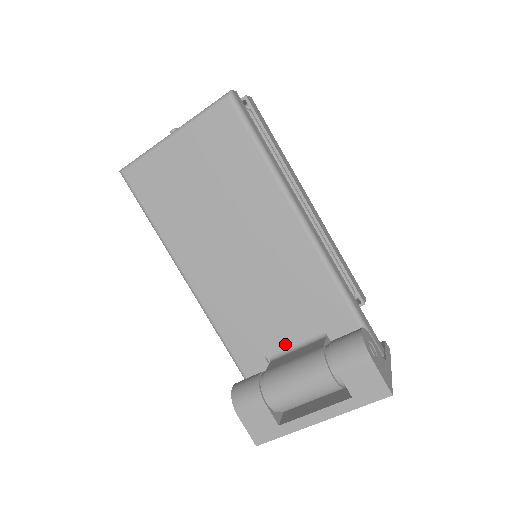
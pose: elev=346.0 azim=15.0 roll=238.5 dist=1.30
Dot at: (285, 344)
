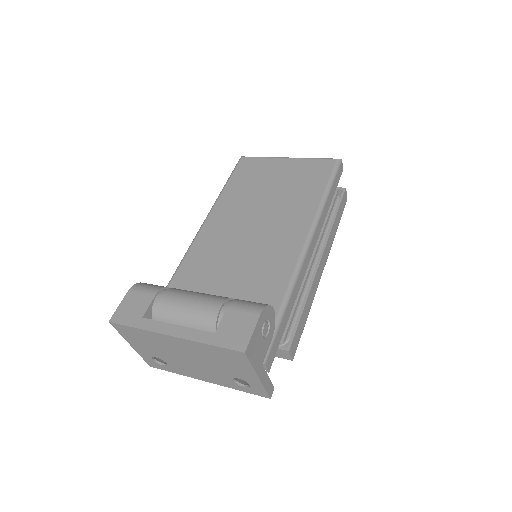
Dot at: occluded
